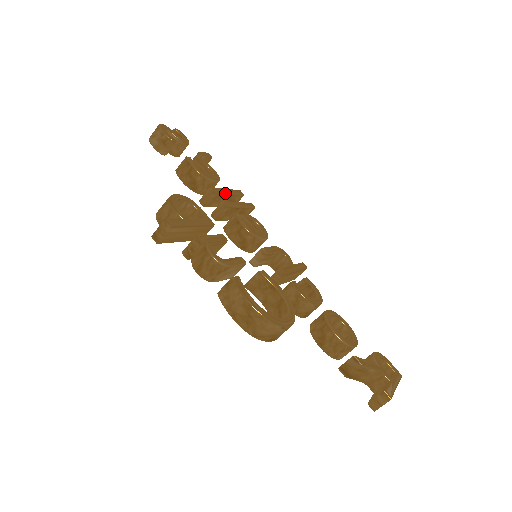
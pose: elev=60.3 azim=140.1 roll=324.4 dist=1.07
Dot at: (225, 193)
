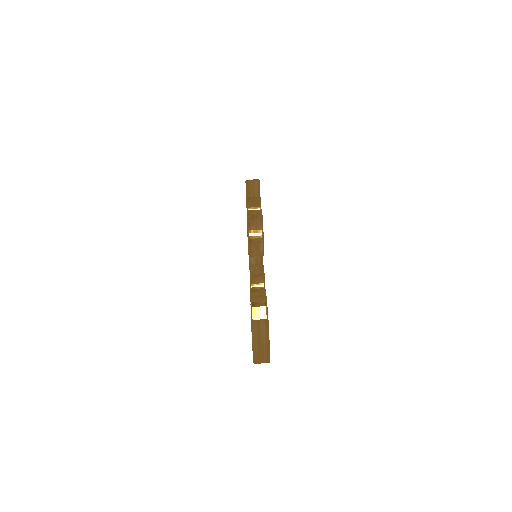
Dot at: occluded
